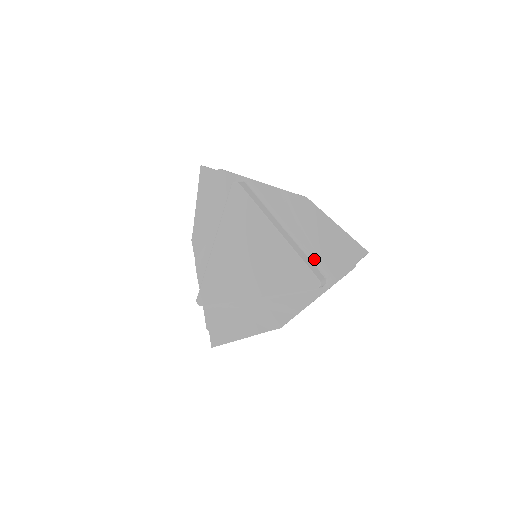
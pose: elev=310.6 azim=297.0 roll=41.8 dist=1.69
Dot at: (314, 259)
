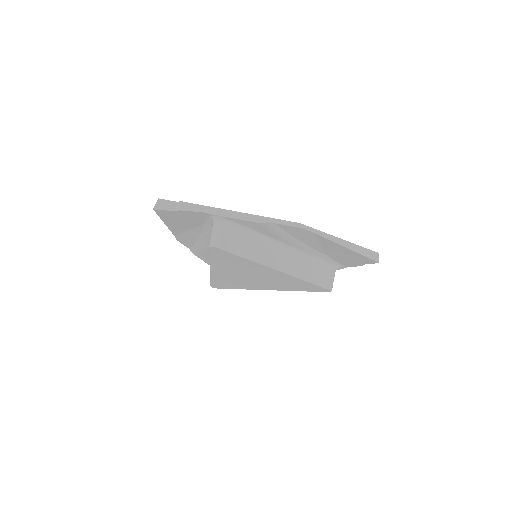
Dot at: (320, 258)
